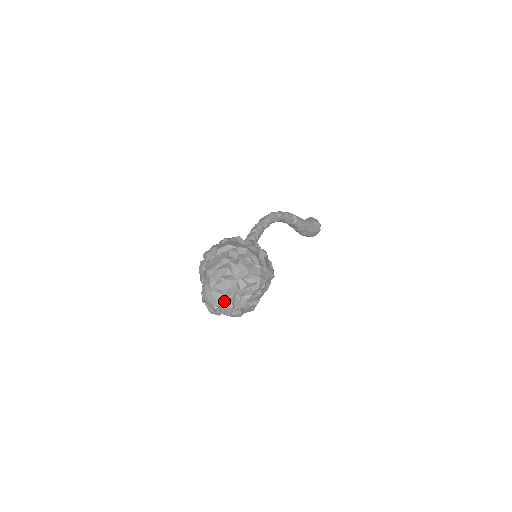
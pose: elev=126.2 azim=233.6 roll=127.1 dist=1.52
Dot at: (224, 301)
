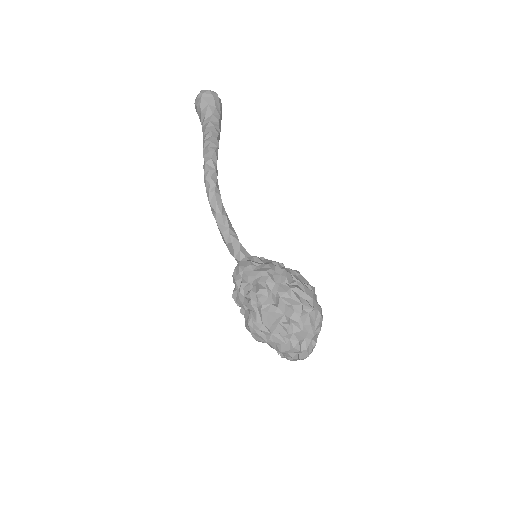
Dot at: occluded
